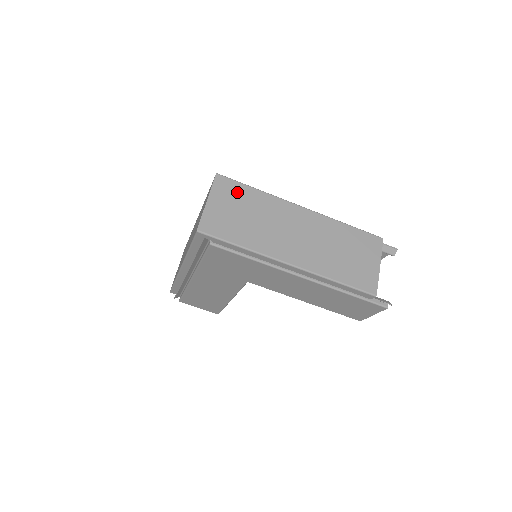
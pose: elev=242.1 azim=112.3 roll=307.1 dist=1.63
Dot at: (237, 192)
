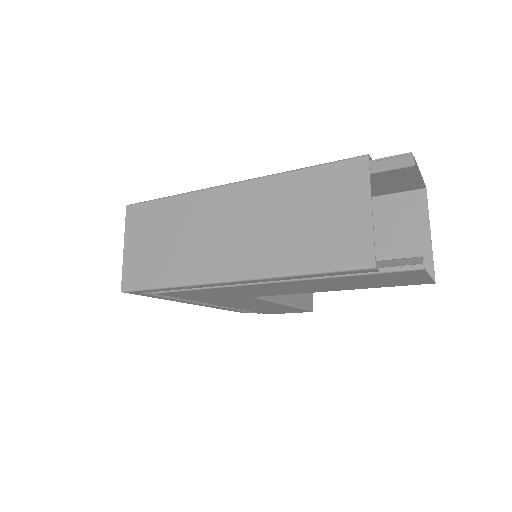
Dot at: (151, 216)
